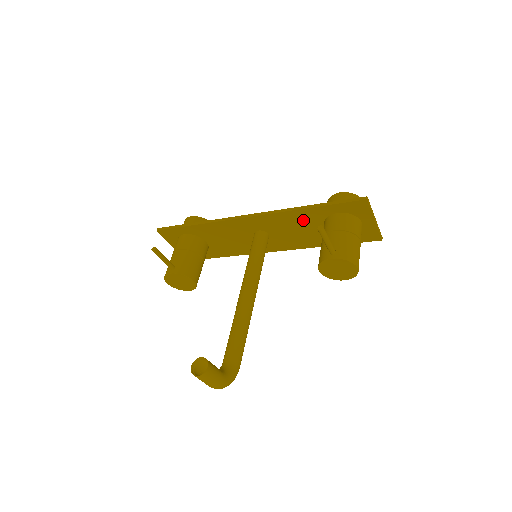
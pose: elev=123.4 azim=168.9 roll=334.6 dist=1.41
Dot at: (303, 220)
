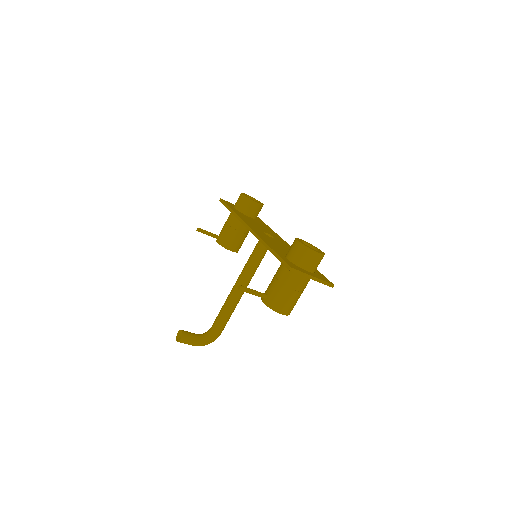
Dot at: occluded
